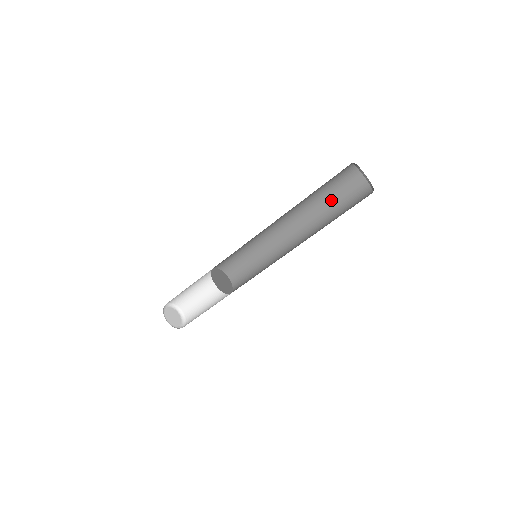
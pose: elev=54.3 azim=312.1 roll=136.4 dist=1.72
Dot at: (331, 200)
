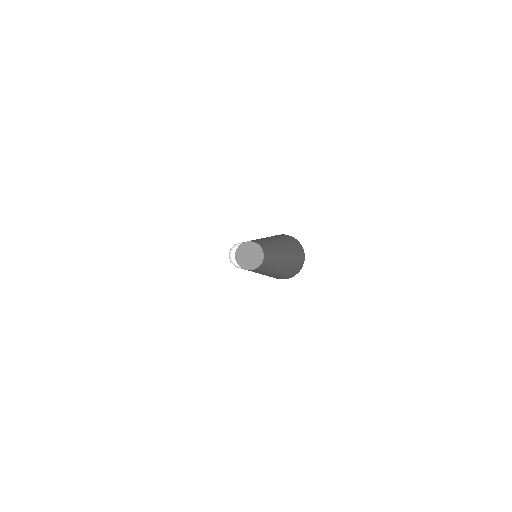
Dot at: occluded
